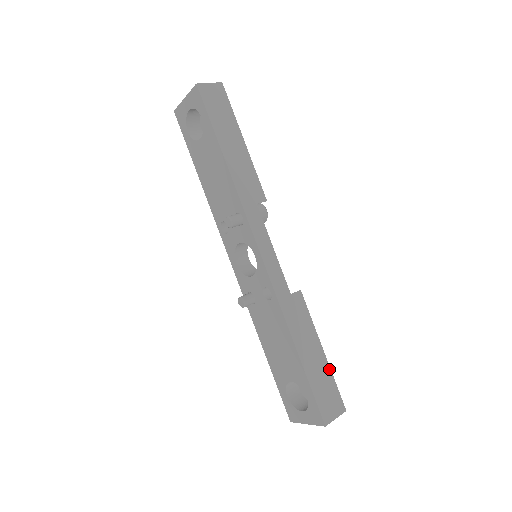
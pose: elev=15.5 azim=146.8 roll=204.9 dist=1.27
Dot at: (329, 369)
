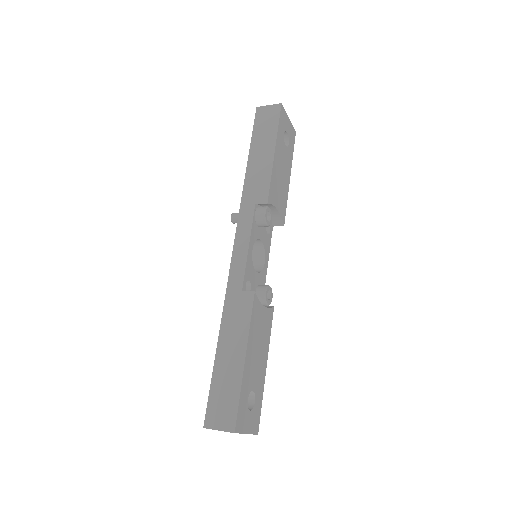
Dot at: (240, 380)
